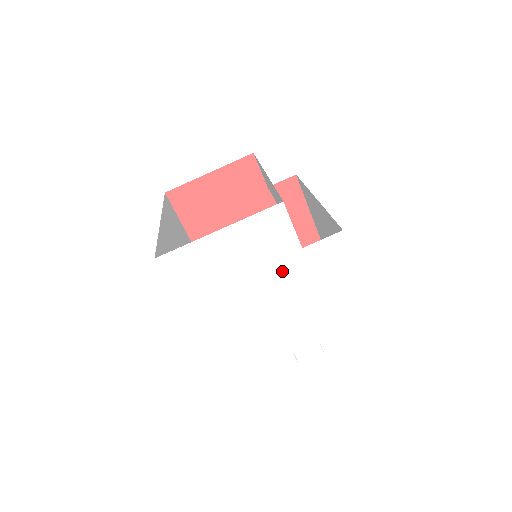
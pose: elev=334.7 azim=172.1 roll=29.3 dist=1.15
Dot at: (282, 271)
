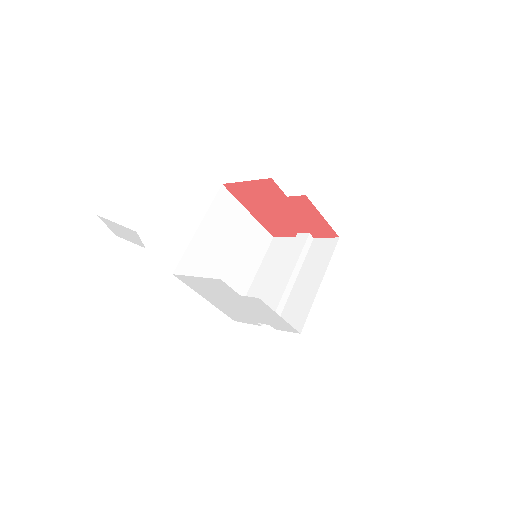
Dot at: (234, 298)
